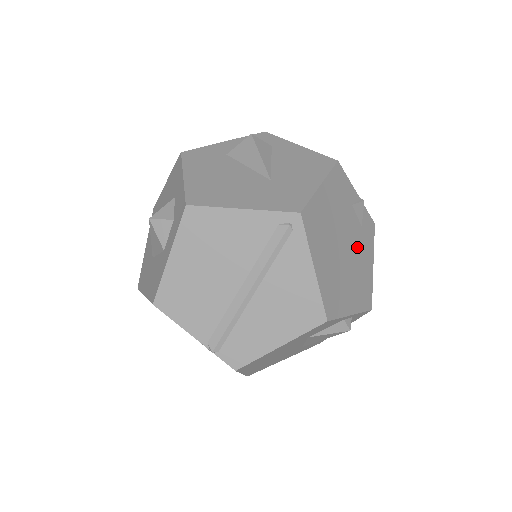
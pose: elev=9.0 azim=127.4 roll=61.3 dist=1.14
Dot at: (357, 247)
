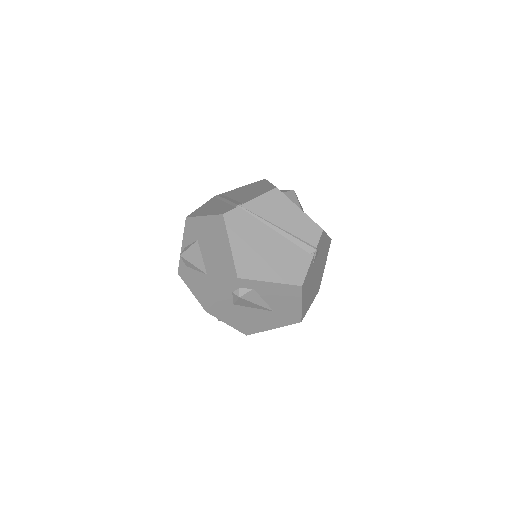
Dot at: (320, 258)
